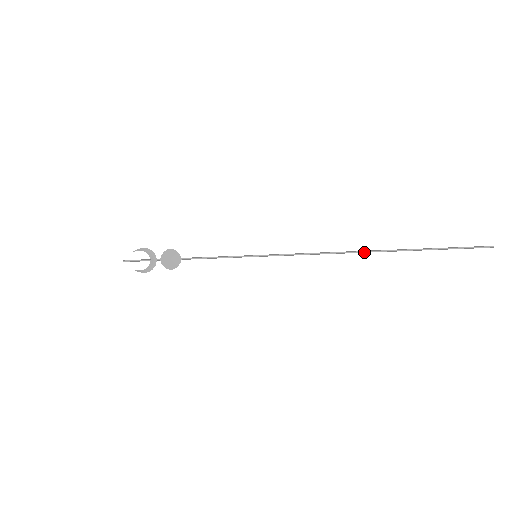
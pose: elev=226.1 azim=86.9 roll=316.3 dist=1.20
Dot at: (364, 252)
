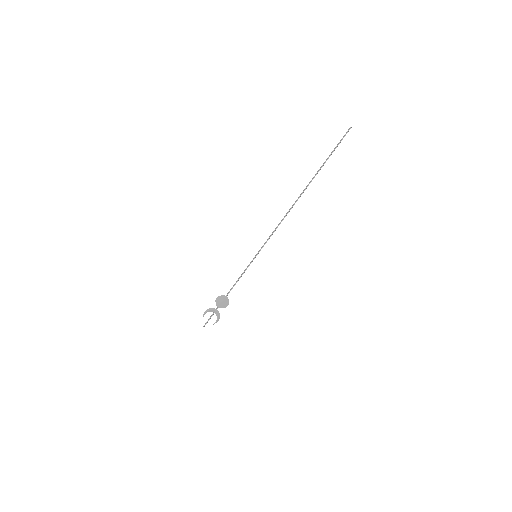
Dot at: occluded
